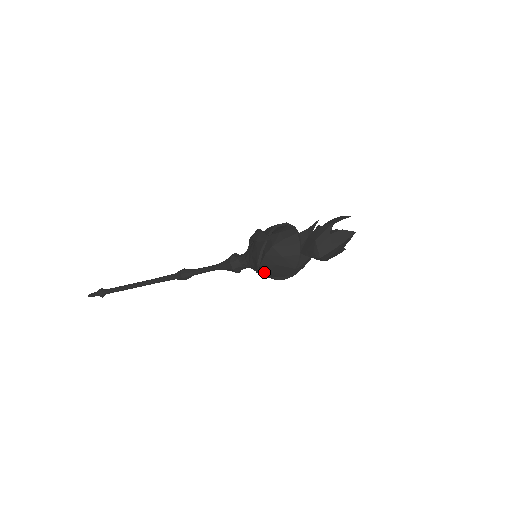
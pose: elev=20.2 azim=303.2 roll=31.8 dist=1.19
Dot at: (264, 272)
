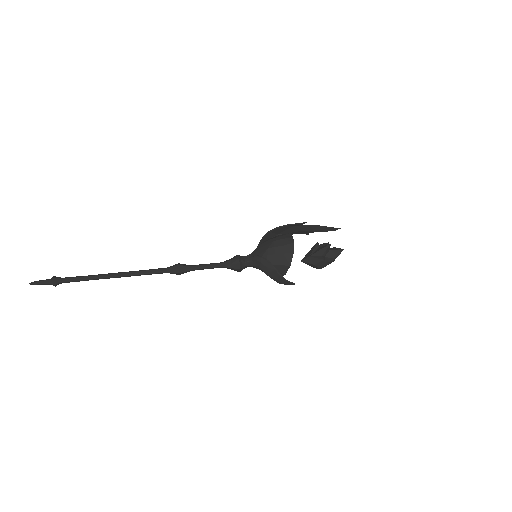
Dot at: occluded
